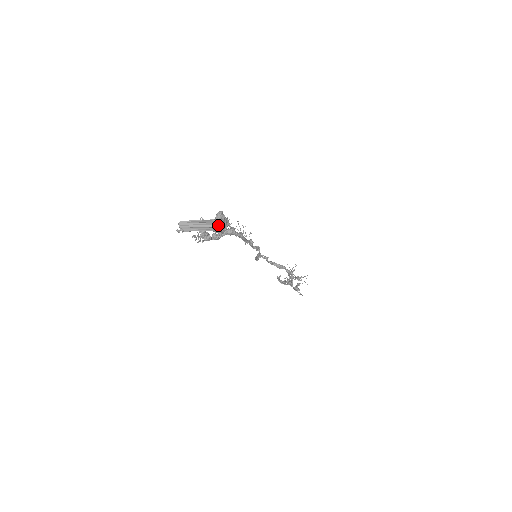
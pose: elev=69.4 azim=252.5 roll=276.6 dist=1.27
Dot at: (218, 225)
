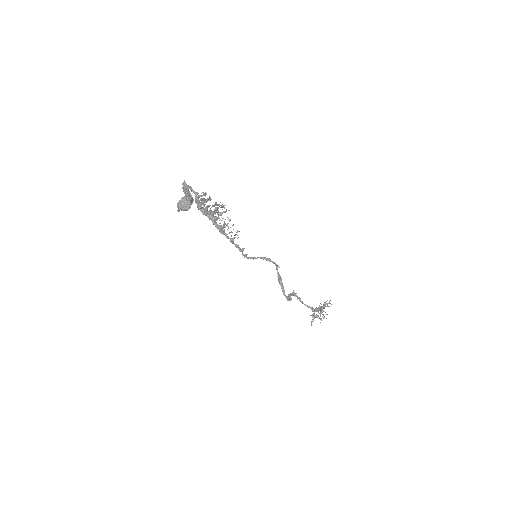
Dot at: (179, 203)
